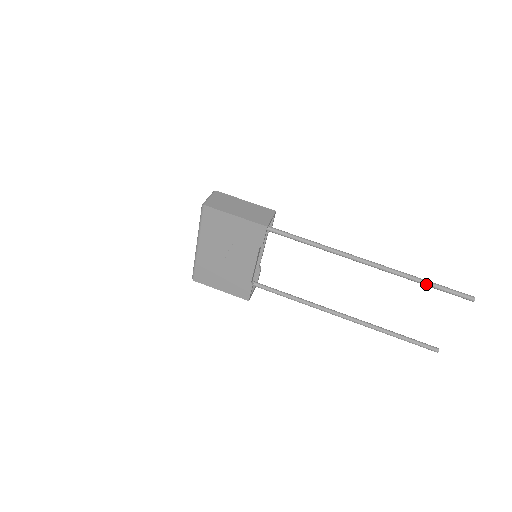
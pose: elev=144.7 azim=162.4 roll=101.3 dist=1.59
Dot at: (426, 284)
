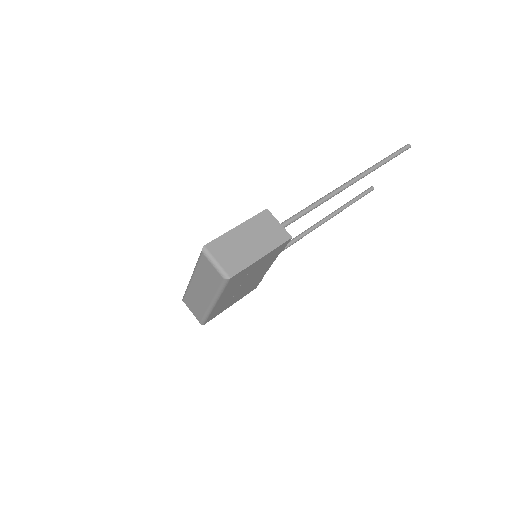
Dot at: occluded
